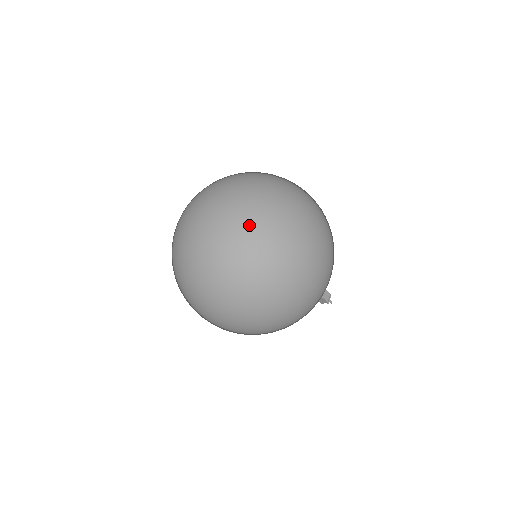
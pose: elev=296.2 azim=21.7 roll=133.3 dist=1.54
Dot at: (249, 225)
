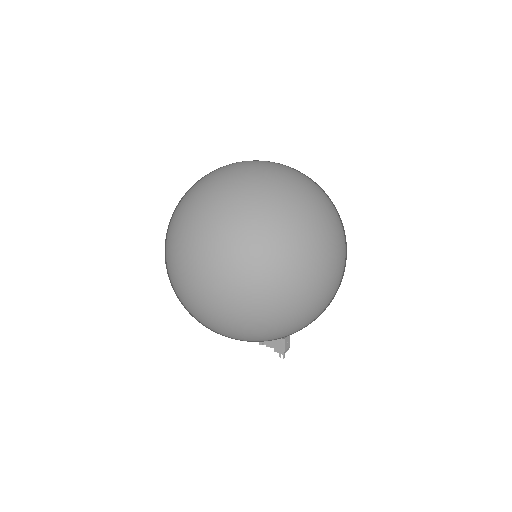
Dot at: (307, 198)
